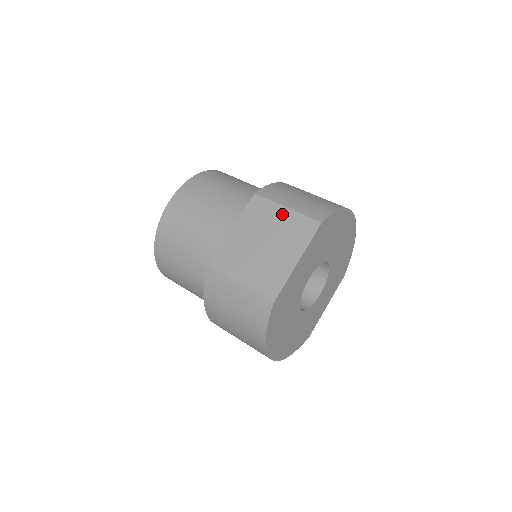
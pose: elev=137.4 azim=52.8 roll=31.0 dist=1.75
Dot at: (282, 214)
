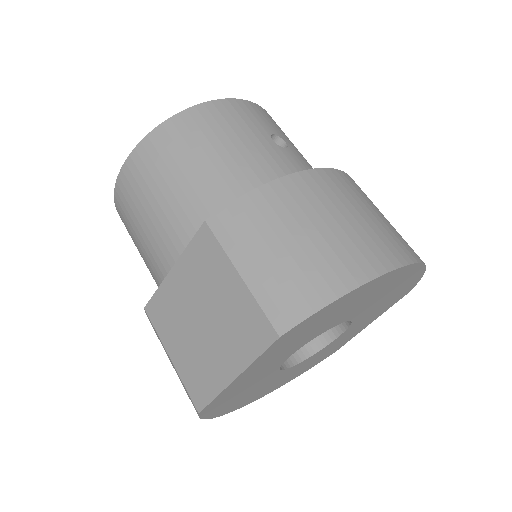
Dot at: (231, 284)
